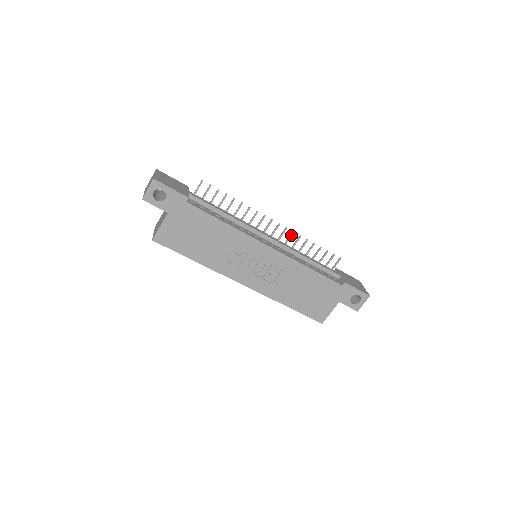
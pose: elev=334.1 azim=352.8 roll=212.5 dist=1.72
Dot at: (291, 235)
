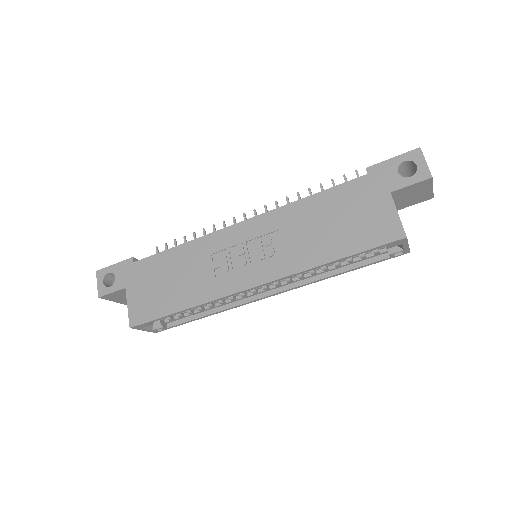
Dot at: (276, 206)
